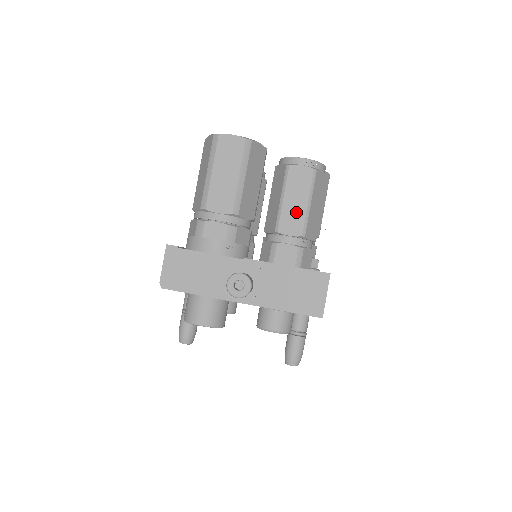
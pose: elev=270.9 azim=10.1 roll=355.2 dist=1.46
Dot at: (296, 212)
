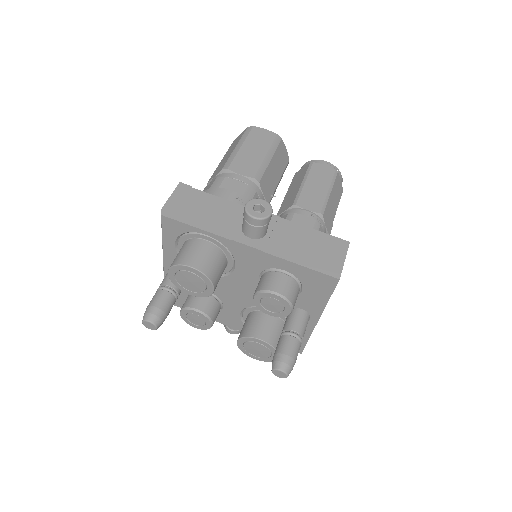
Dot at: (316, 194)
